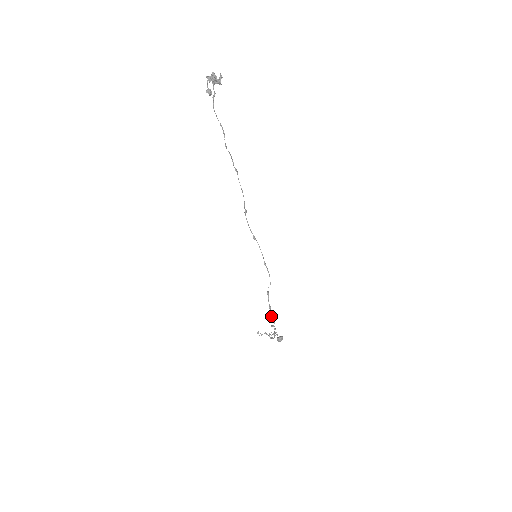
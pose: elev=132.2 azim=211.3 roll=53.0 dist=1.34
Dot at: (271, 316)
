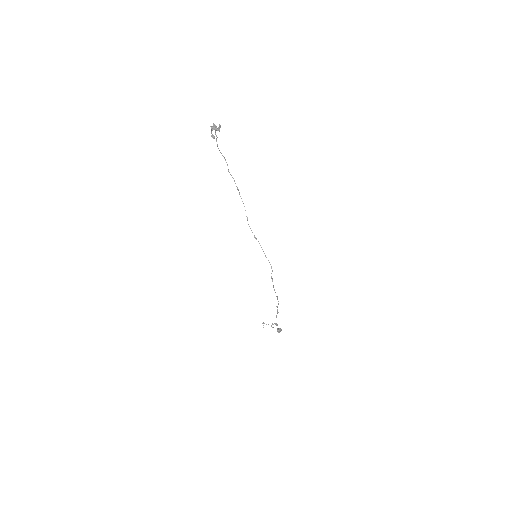
Dot at: (276, 296)
